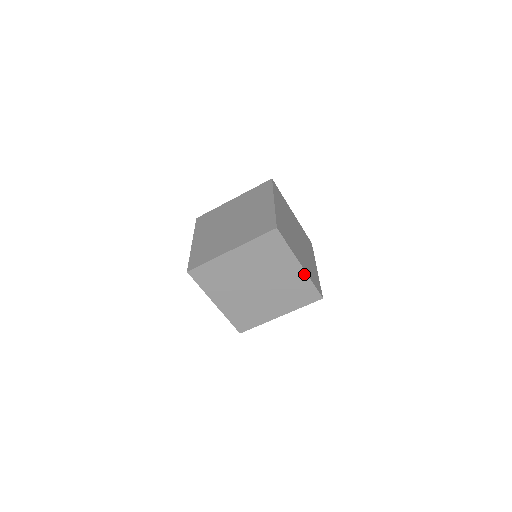
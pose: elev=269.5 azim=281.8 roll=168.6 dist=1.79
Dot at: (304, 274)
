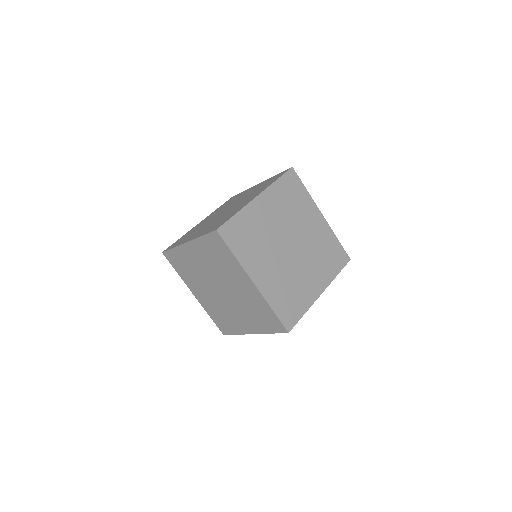
Dot at: (260, 295)
